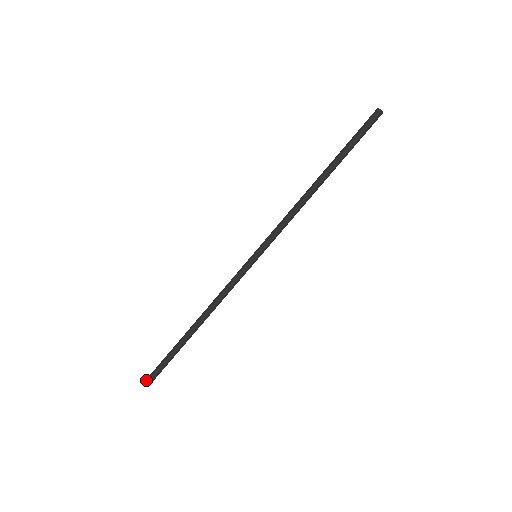
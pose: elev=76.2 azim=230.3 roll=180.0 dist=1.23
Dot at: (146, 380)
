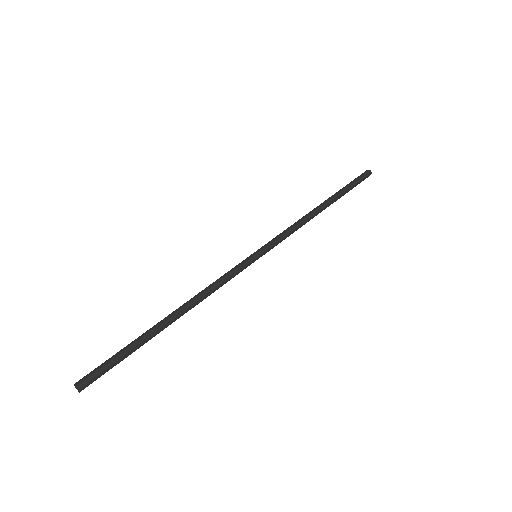
Dot at: (76, 385)
